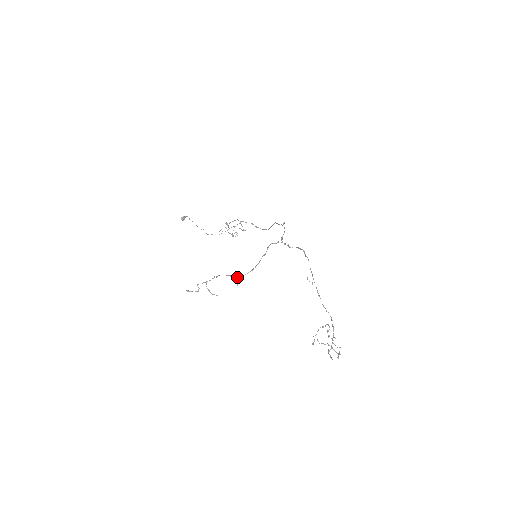
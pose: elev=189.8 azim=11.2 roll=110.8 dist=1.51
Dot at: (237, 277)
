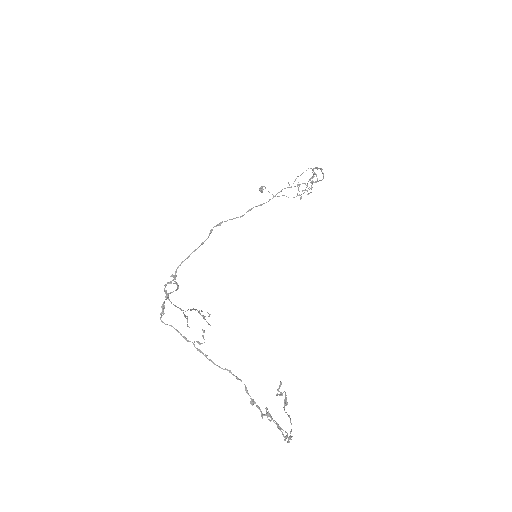
Dot at: (187, 317)
